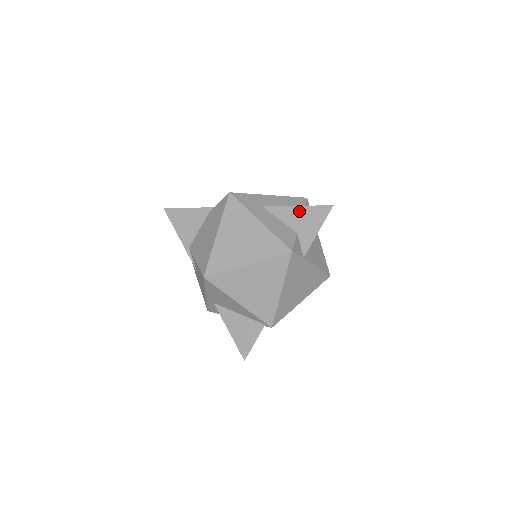
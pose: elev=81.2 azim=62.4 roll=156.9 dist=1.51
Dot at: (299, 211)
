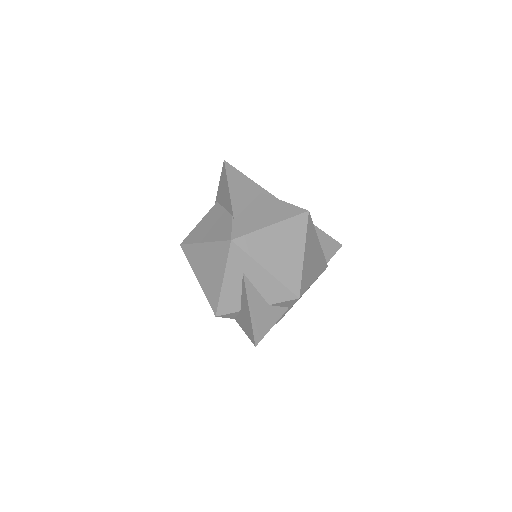
Dot at: (248, 312)
